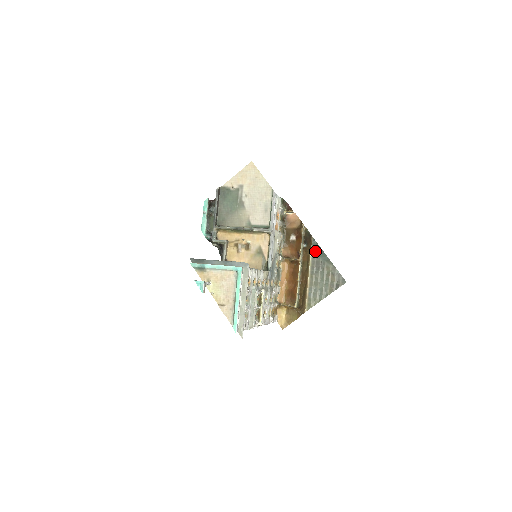
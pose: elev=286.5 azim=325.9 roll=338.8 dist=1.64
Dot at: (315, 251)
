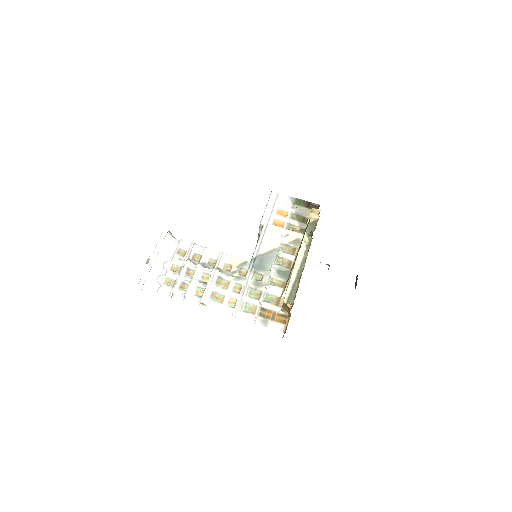
Dot at: occluded
